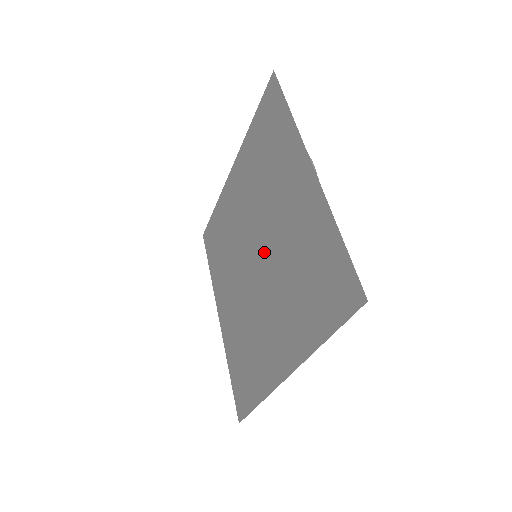
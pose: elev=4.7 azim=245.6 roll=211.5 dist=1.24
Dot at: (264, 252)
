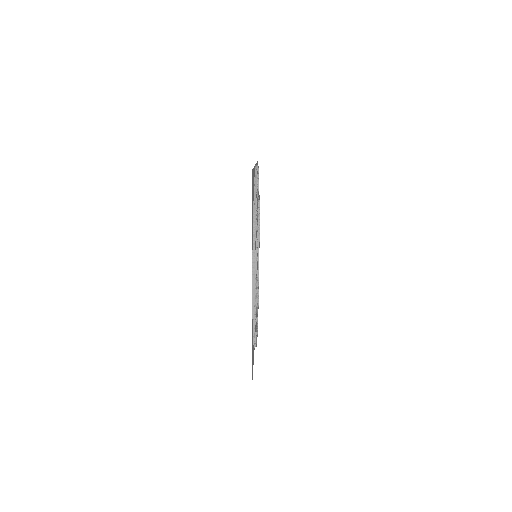
Dot at: occluded
